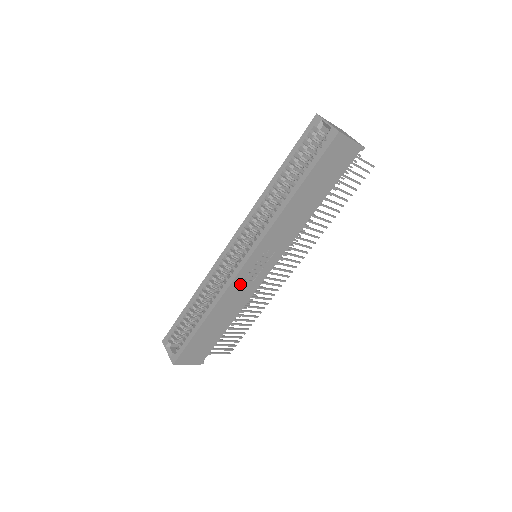
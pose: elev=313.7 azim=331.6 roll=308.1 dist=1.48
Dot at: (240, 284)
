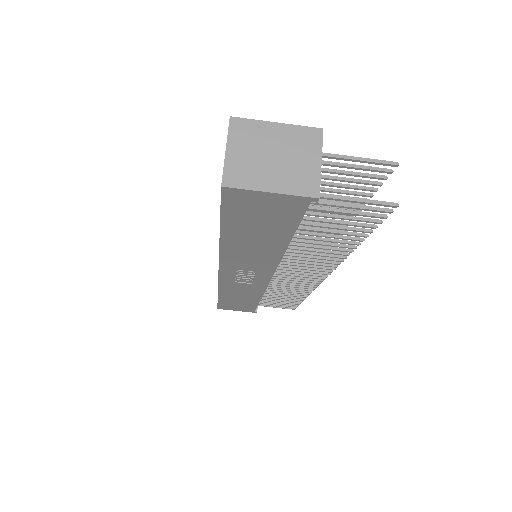
Dot at: (234, 283)
